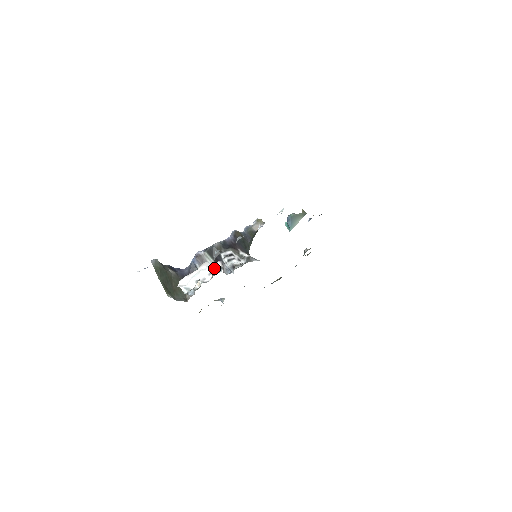
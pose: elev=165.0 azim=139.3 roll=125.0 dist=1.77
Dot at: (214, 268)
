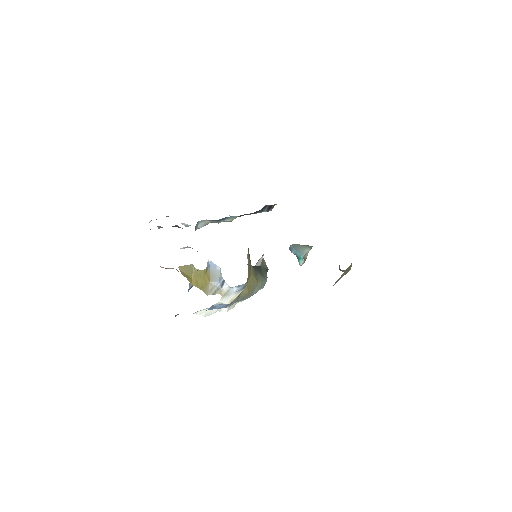
Dot at: occluded
